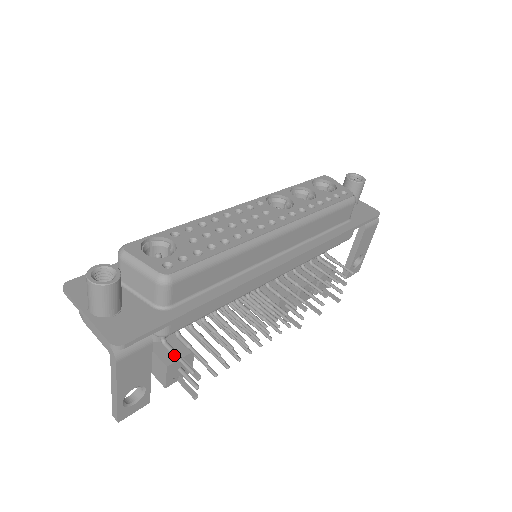
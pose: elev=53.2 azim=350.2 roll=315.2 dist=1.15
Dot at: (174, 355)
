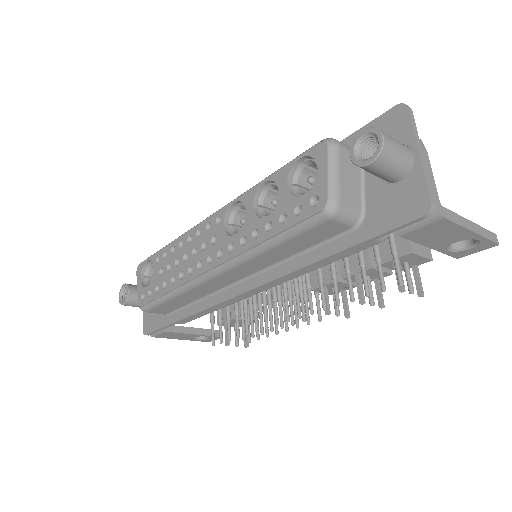
Dot at: (211, 324)
